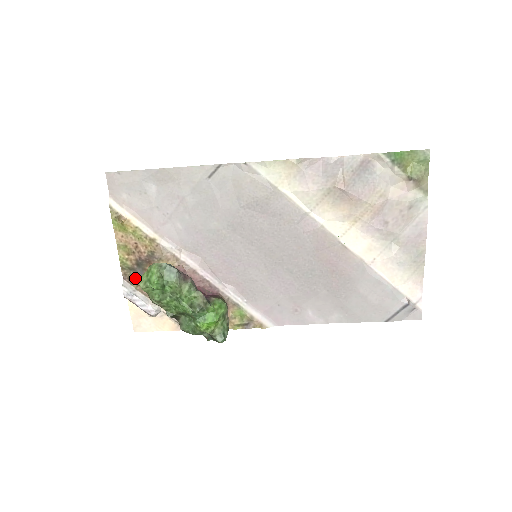
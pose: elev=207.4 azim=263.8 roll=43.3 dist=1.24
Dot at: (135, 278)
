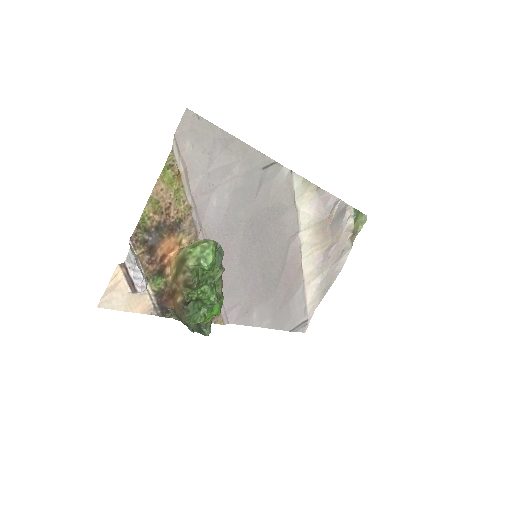
Dot at: (145, 243)
